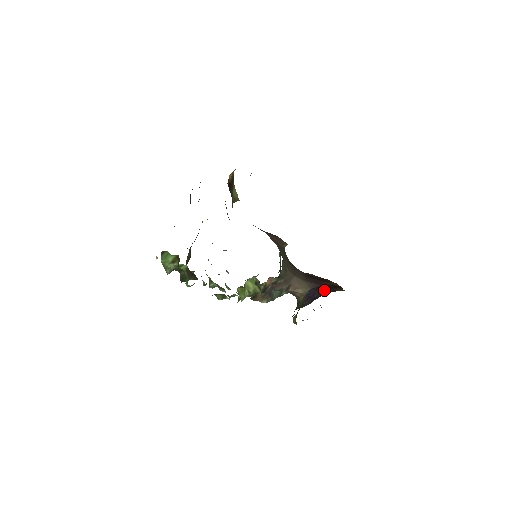
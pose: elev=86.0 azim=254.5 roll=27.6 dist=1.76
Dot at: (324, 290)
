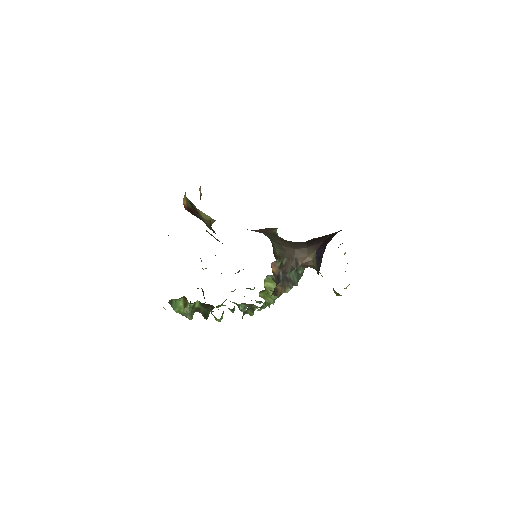
Dot at: occluded
